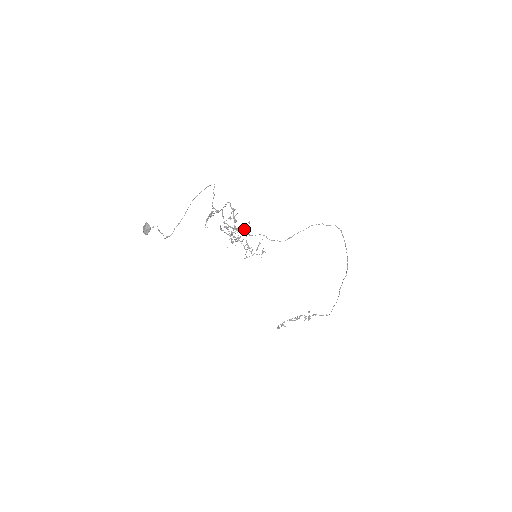
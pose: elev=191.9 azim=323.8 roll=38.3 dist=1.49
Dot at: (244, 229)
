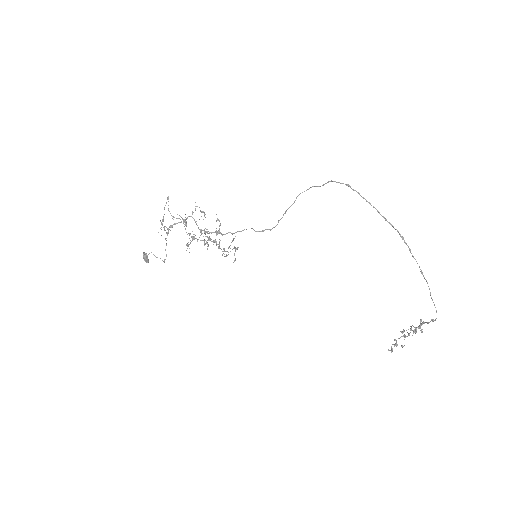
Dot at: (204, 230)
